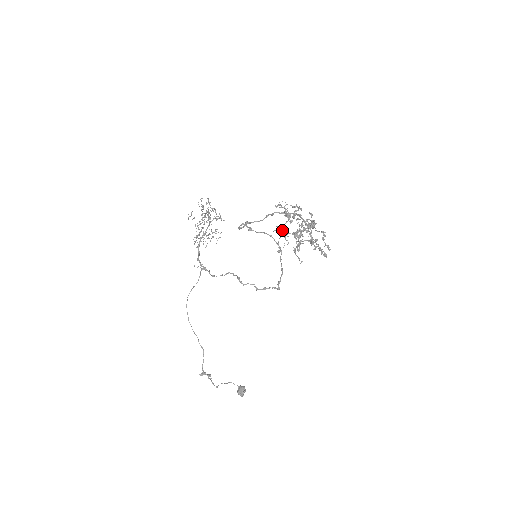
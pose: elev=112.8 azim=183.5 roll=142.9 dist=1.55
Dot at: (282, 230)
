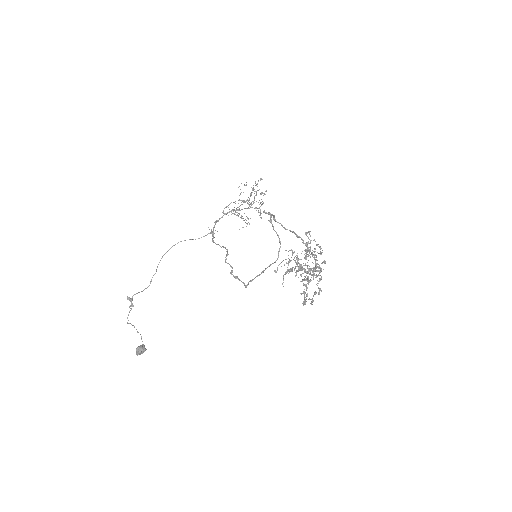
Dot at: (293, 253)
